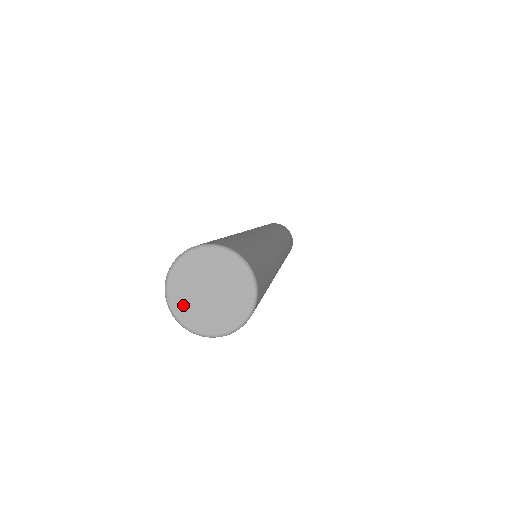
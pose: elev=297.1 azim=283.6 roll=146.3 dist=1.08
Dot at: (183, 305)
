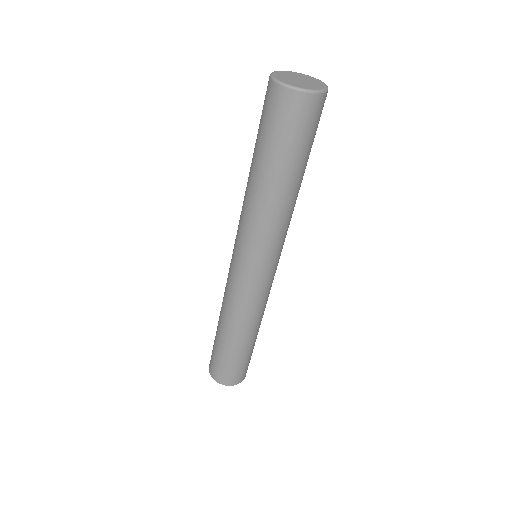
Dot at: (293, 83)
